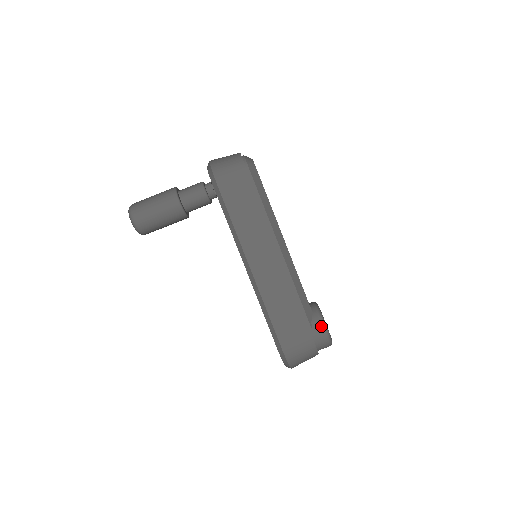
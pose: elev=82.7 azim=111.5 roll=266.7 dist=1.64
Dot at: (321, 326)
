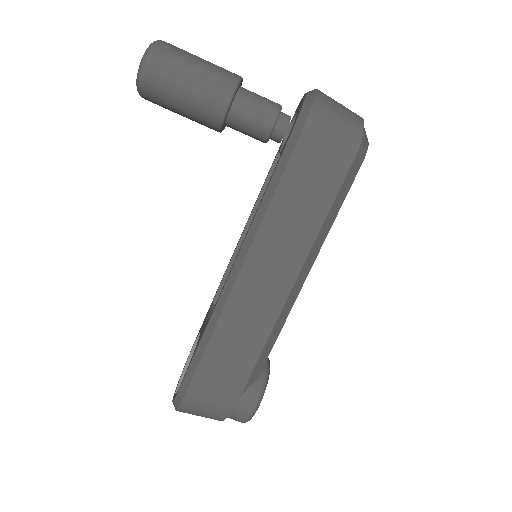
Dot at: (253, 403)
